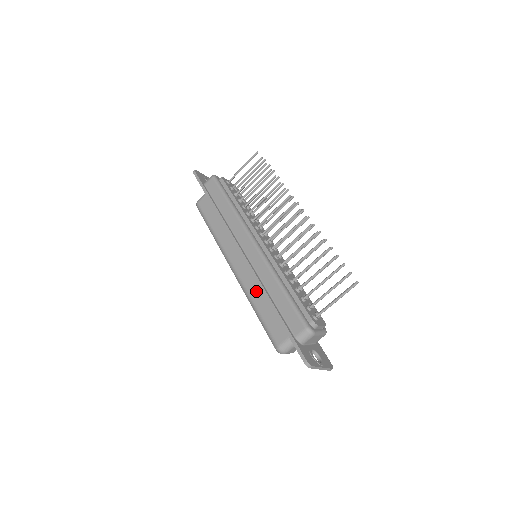
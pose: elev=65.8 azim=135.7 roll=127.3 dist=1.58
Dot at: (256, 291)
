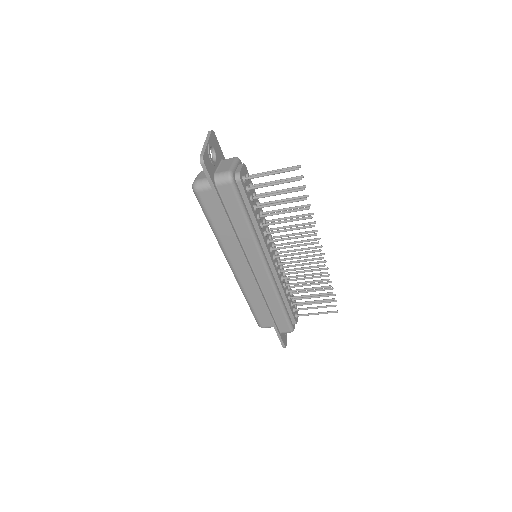
Dot at: (254, 295)
